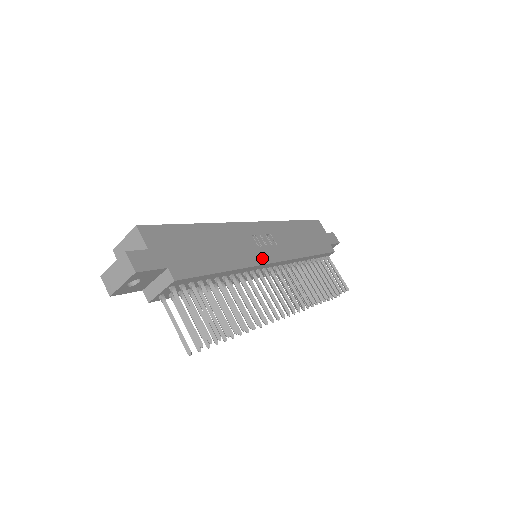
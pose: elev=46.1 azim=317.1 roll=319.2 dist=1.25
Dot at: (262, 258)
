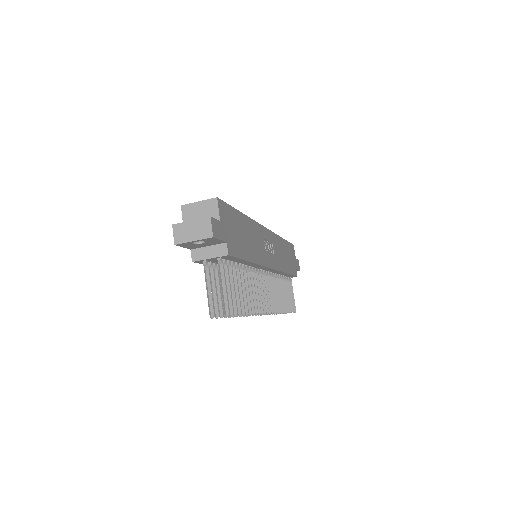
Dot at: (267, 261)
